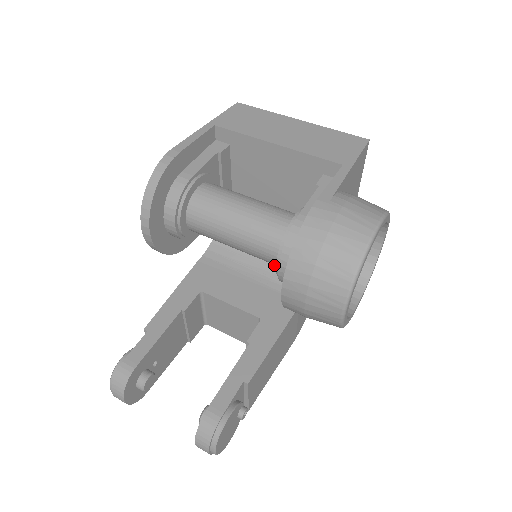
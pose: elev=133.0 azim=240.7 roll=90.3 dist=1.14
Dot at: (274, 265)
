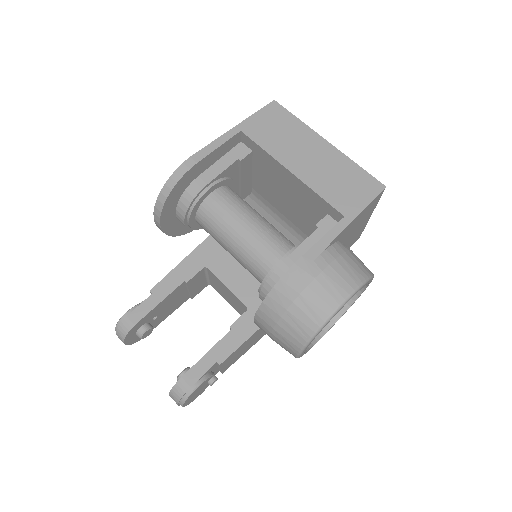
Dot at: occluded
